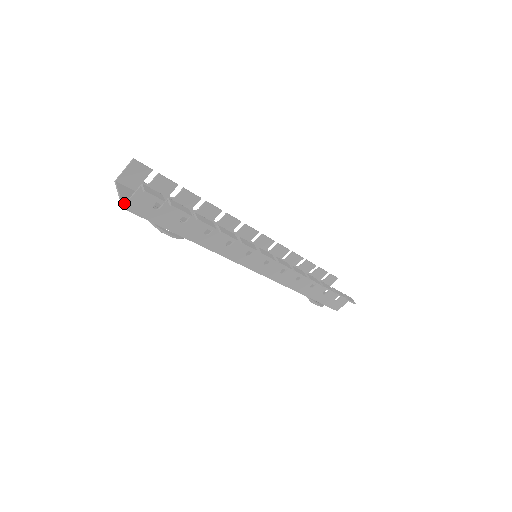
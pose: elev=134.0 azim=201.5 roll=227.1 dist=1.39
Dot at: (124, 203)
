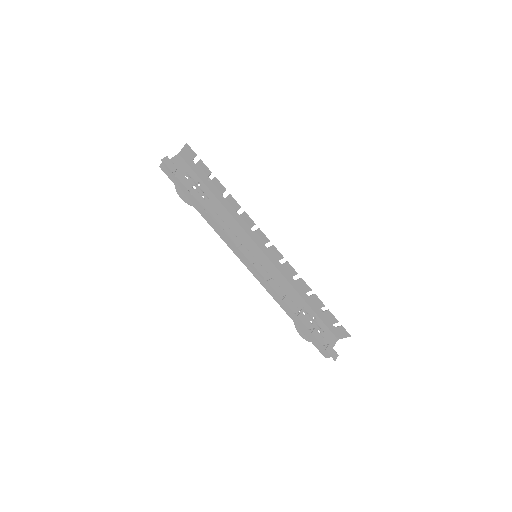
Dot at: occluded
